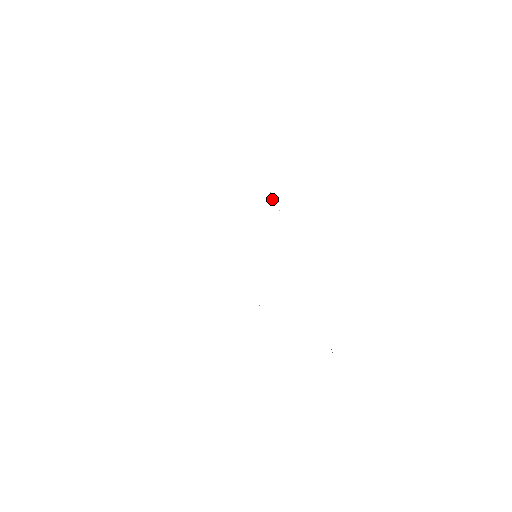
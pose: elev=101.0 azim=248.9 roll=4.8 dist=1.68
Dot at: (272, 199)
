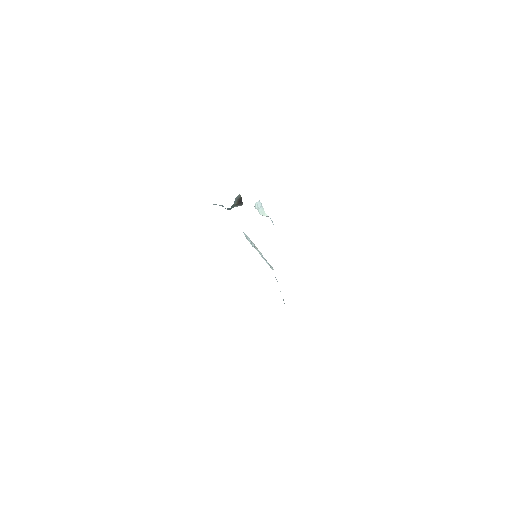
Dot at: (260, 207)
